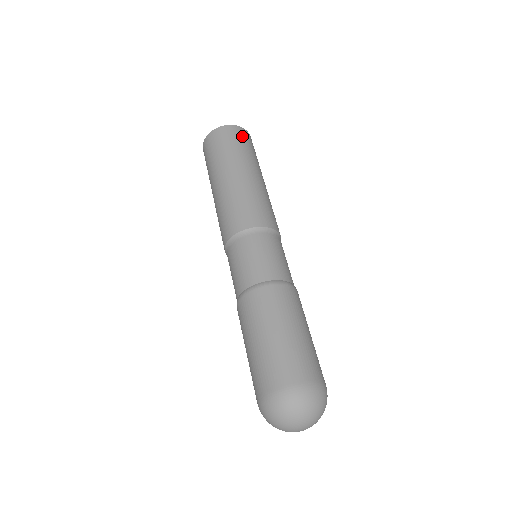
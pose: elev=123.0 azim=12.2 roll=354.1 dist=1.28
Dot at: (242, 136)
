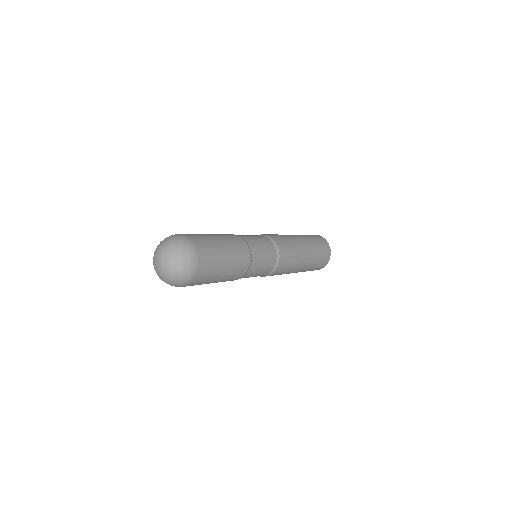
Dot at: occluded
